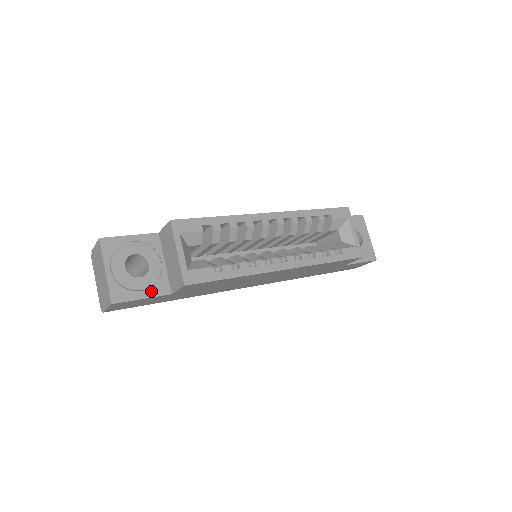
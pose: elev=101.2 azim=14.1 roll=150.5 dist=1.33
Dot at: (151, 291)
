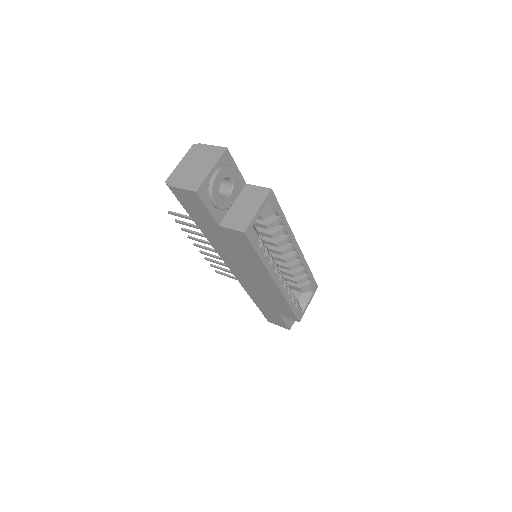
Dot at: (214, 210)
